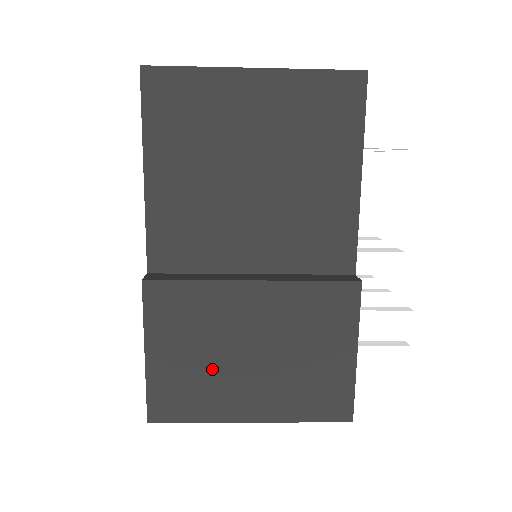
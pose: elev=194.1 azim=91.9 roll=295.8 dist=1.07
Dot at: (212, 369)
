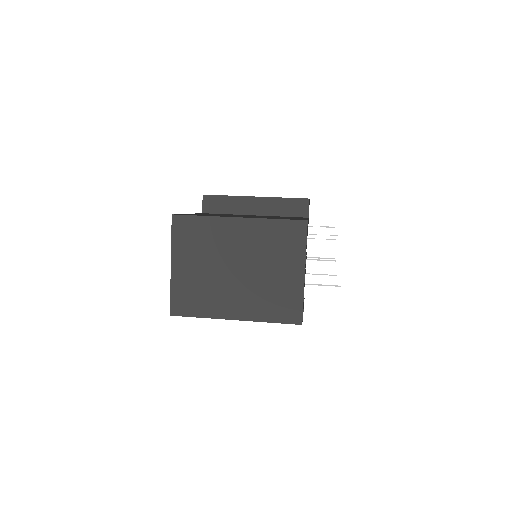
Dot at: occluded
